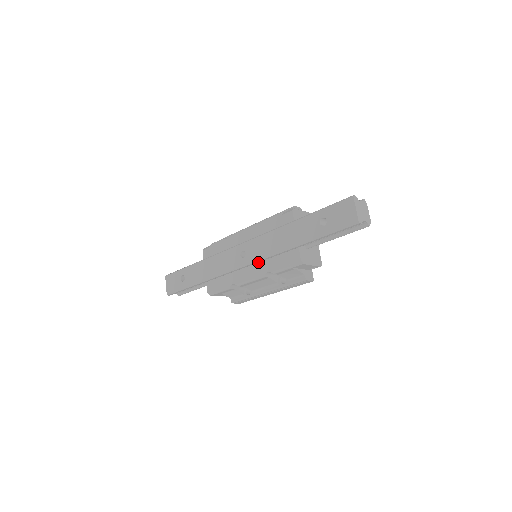
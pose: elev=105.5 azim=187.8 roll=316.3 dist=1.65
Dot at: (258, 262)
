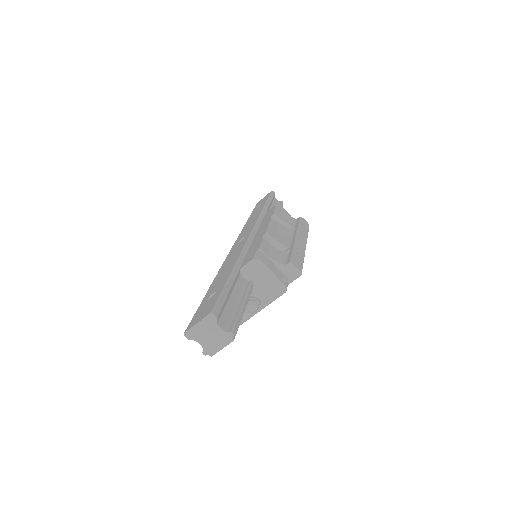
Dot at: occluded
